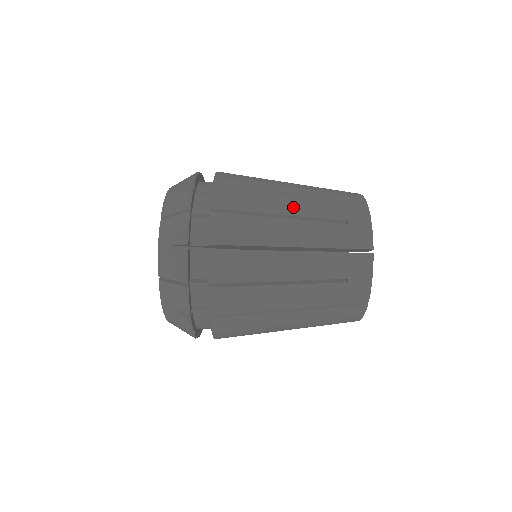
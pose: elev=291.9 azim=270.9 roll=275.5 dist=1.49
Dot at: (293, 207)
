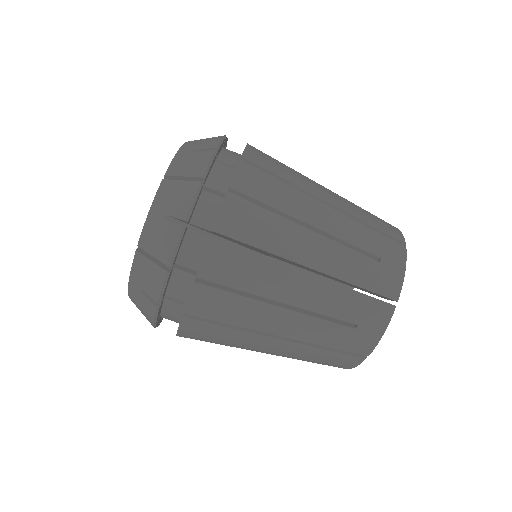
Dot at: (272, 348)
